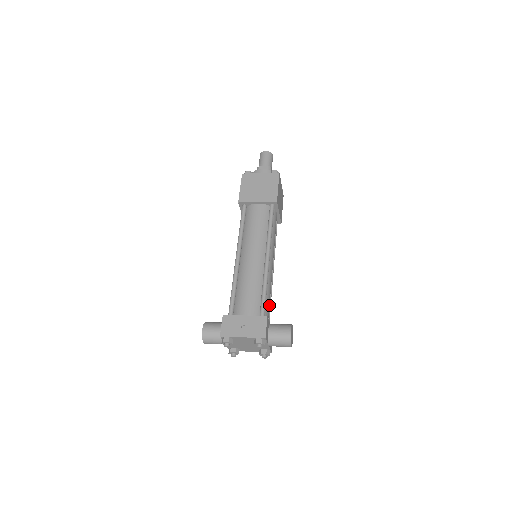
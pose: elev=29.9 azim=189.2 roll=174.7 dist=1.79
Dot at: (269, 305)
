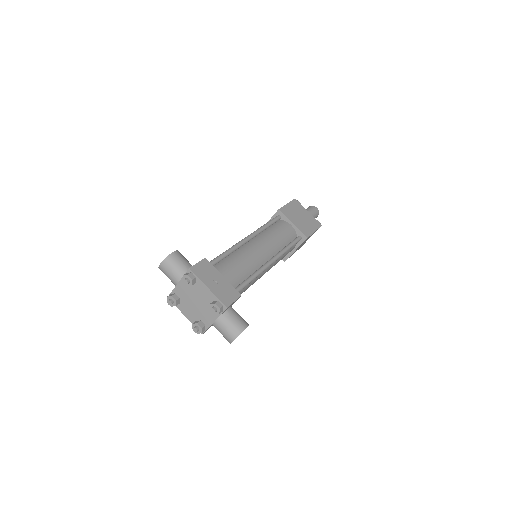
Dot at: occluded
